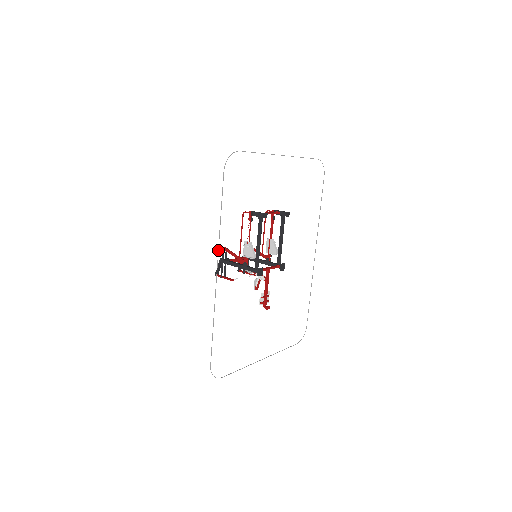
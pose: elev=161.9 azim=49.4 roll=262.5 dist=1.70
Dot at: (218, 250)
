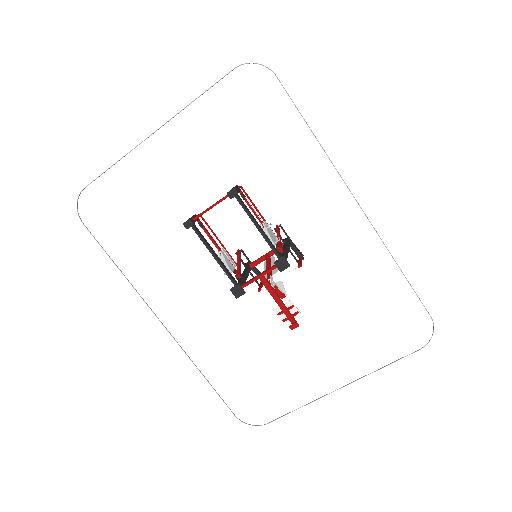
Dot at: (145, 302)
